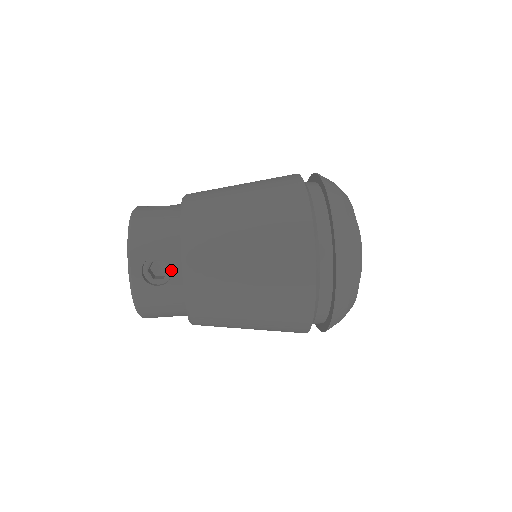
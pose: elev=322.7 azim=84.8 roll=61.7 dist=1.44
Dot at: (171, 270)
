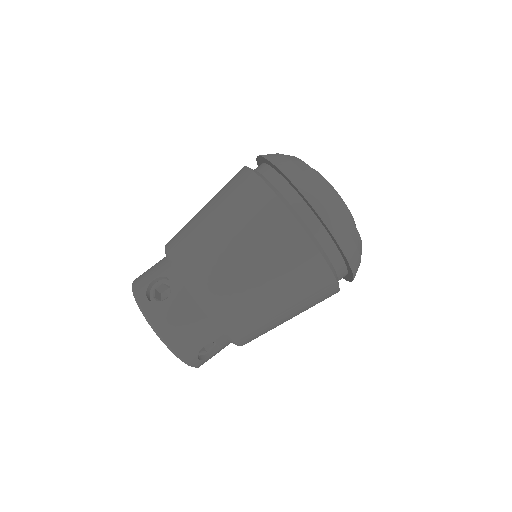
Dot at: occluded
